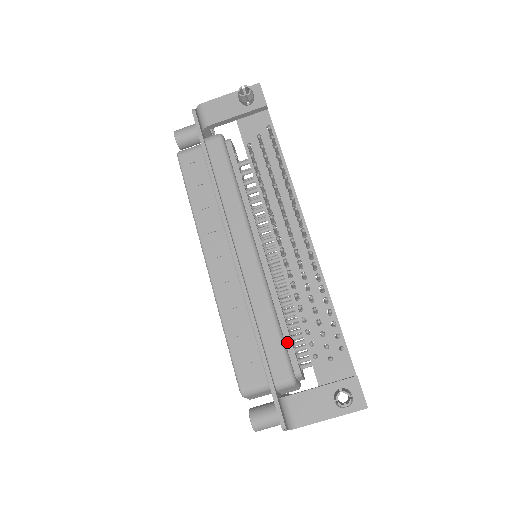
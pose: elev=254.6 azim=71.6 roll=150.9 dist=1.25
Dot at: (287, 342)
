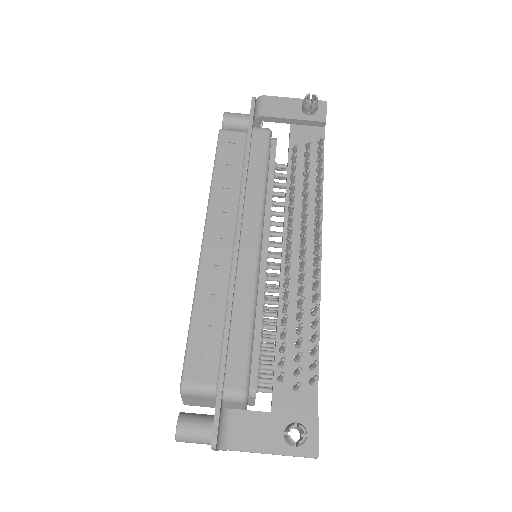
Dot at: (254, 353)
